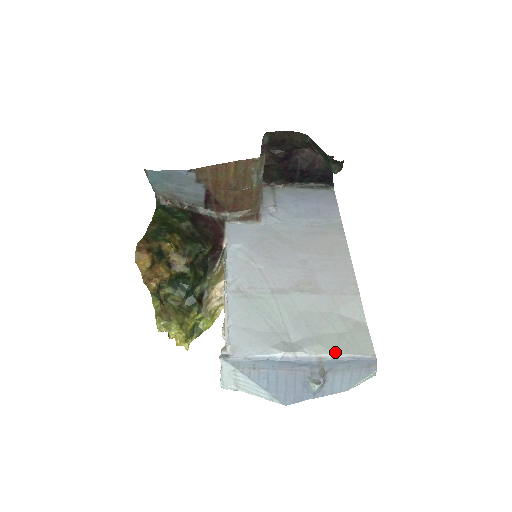
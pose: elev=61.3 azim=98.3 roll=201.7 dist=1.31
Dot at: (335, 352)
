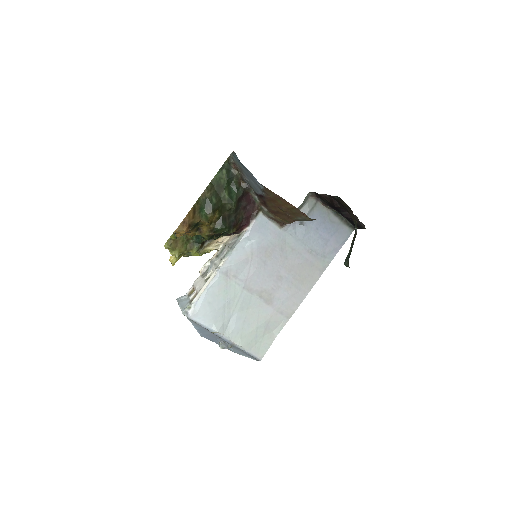
Dot at: (243, 347)
